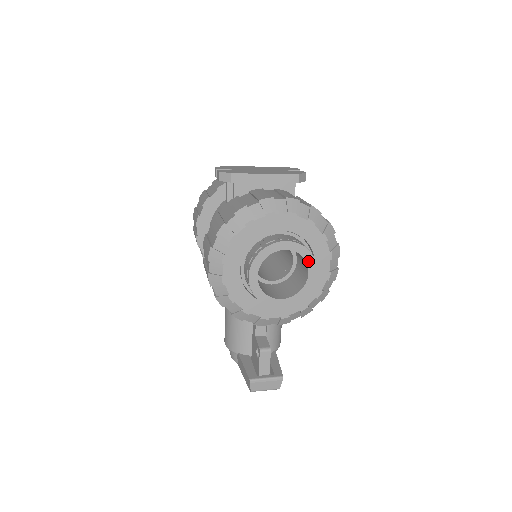
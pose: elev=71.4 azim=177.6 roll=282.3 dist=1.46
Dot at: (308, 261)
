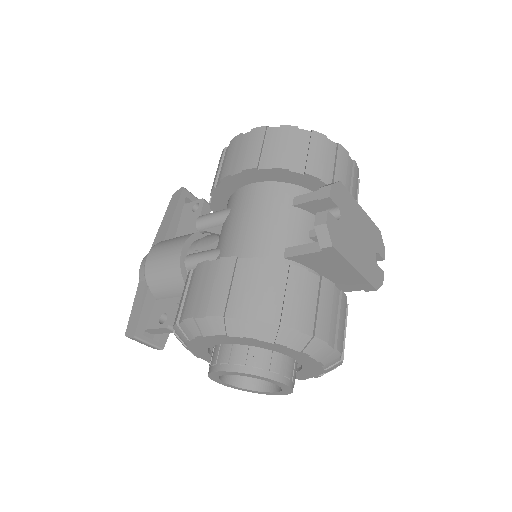
Dot at: (281, 392)
